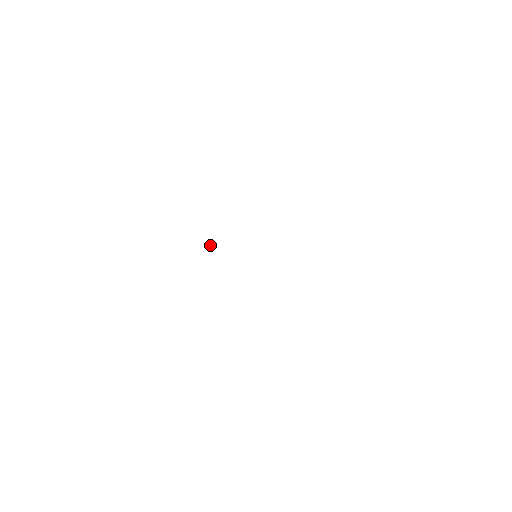
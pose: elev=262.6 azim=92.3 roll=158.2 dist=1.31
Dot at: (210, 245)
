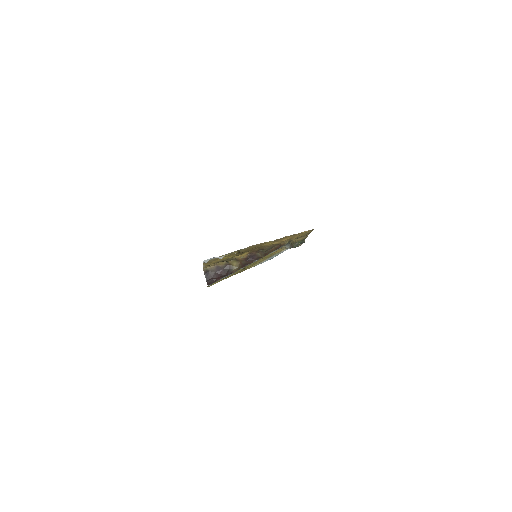
Dot at: (218, 273)
